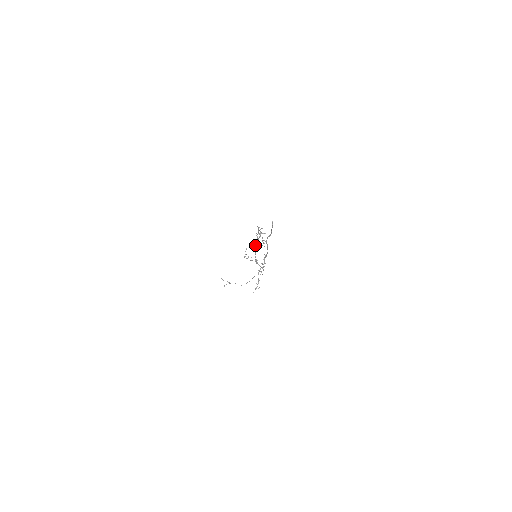
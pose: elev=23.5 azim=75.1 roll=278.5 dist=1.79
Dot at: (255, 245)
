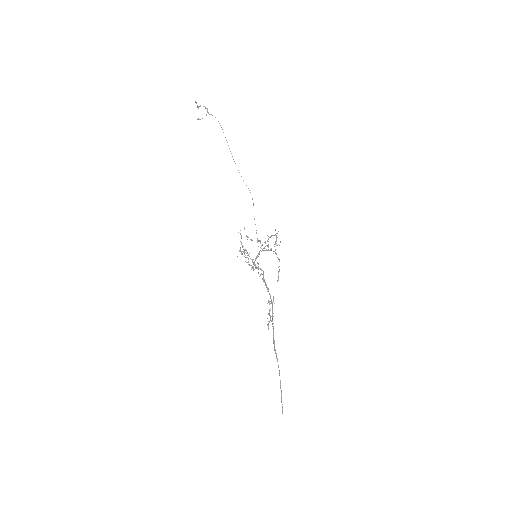
Dot at: occluded
